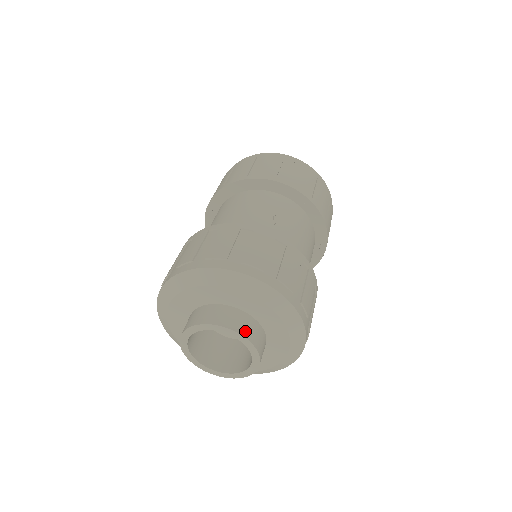
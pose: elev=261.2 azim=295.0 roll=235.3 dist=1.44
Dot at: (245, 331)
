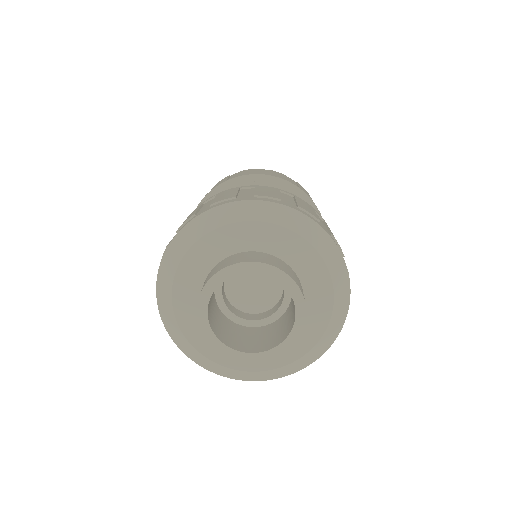
Dot at: (279, 266)
